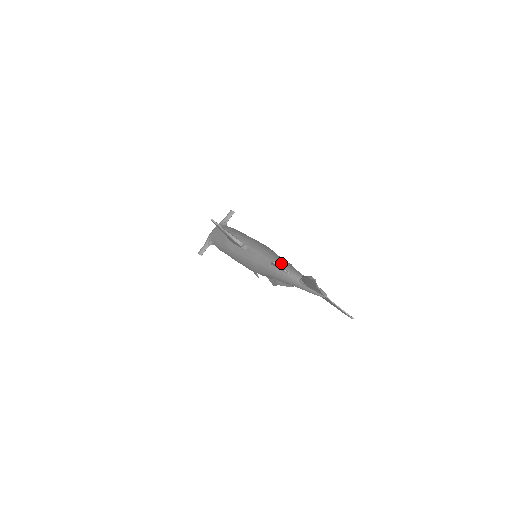
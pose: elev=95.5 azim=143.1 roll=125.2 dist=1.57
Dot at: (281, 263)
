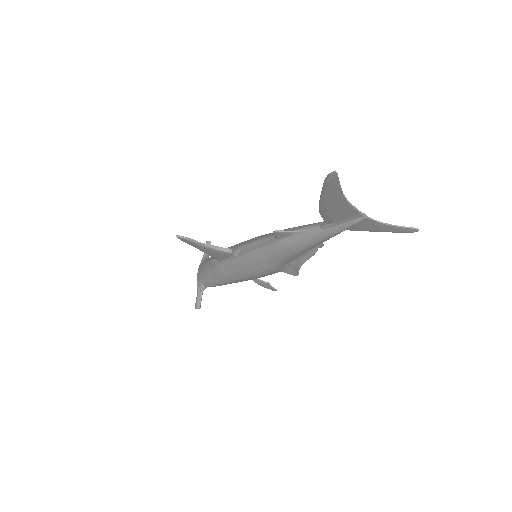
Dot at: (286, 230)
